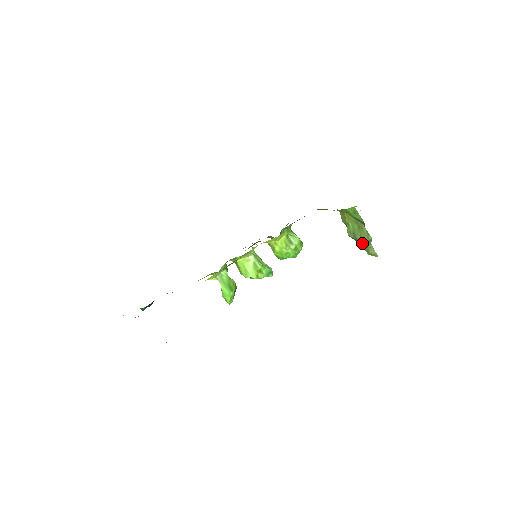
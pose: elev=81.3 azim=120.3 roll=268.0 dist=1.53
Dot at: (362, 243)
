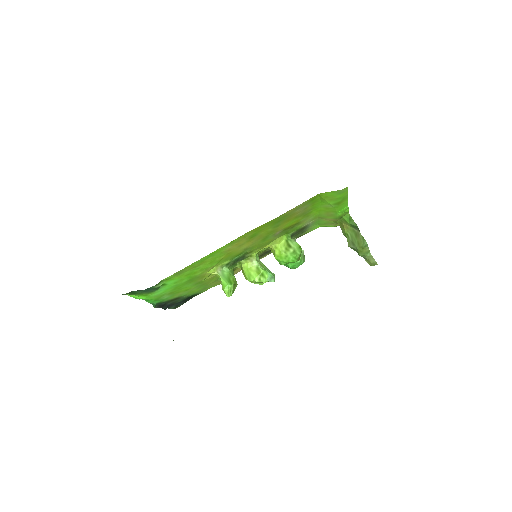
Dot at: (360, 251)
